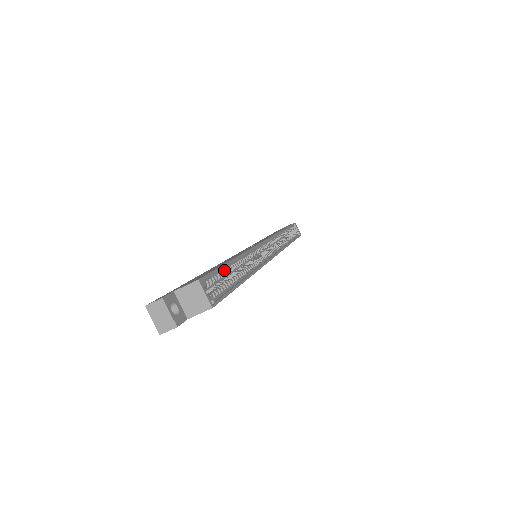
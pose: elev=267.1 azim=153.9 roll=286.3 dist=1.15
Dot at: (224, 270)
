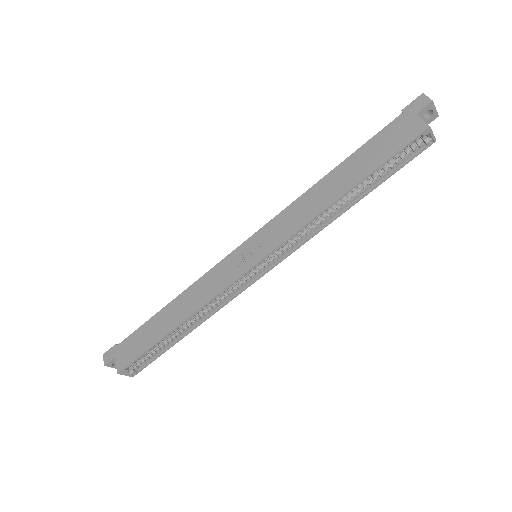
Dot at: (158, 341)
